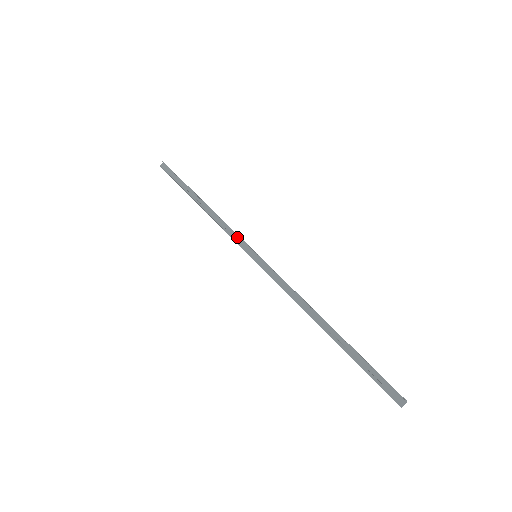
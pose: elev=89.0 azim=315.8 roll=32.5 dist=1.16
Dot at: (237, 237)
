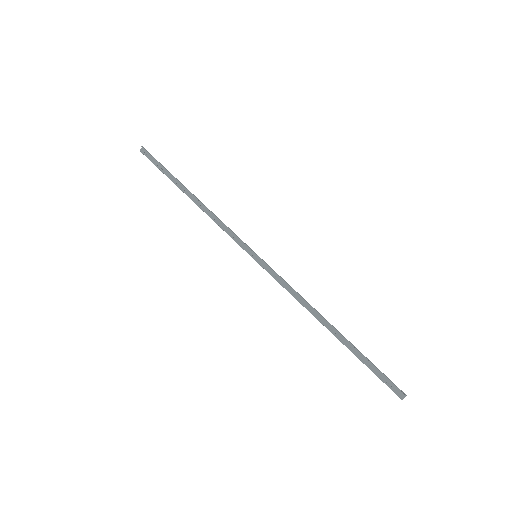
Dot at: (234, 235)
